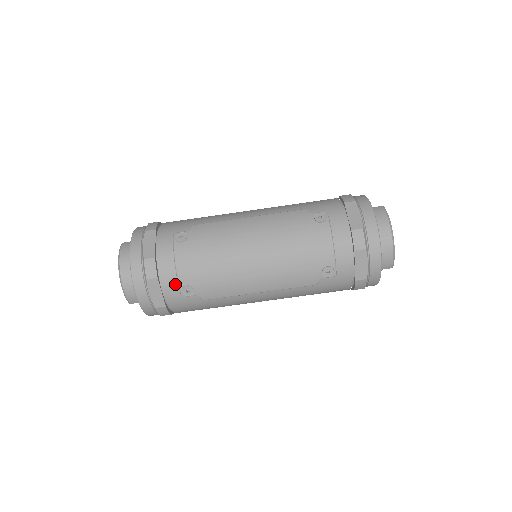
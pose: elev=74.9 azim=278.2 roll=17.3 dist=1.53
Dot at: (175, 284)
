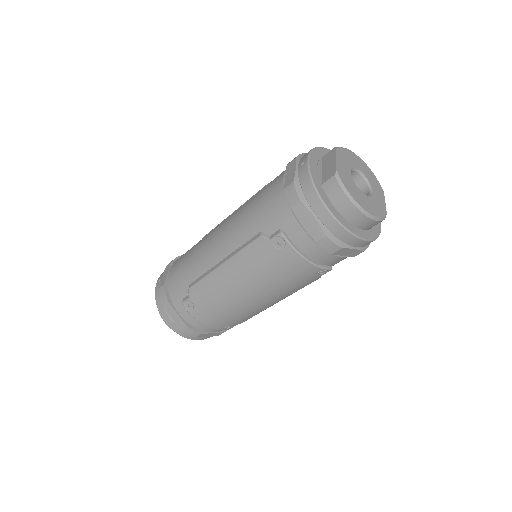
Dot at: occluded
